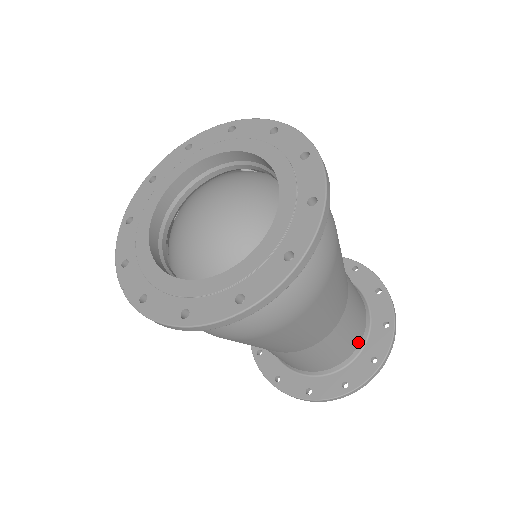
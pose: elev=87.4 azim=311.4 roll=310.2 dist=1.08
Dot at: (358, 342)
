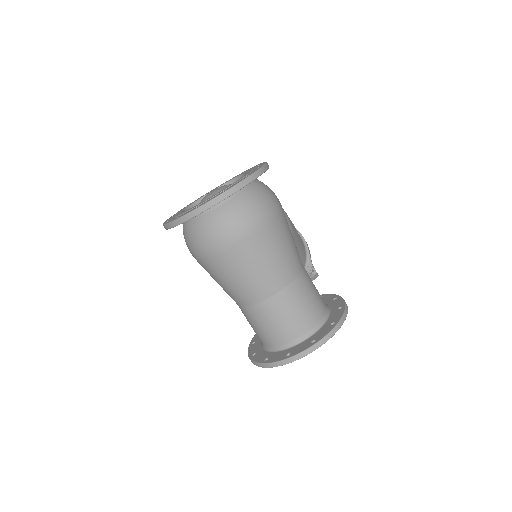
Dot at: (307, 328)
